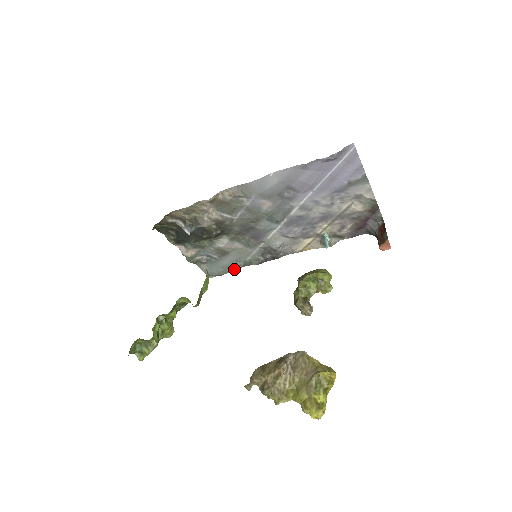
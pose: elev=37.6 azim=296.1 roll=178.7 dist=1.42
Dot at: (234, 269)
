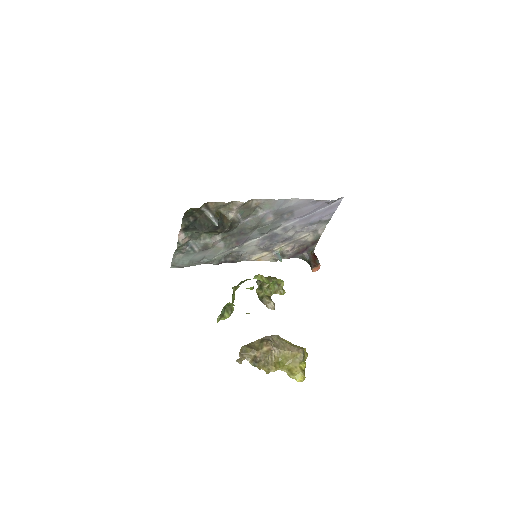
Dot at: (196, 264)
